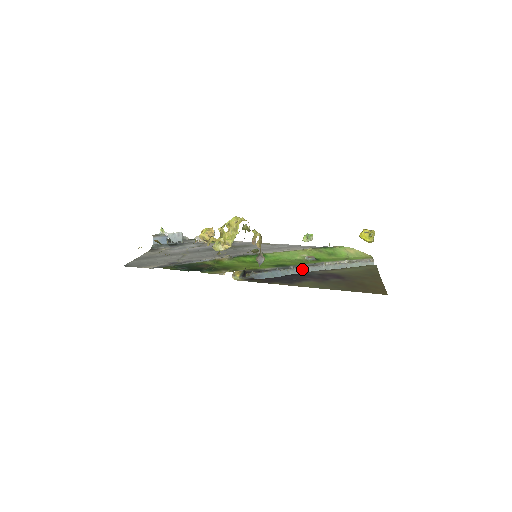
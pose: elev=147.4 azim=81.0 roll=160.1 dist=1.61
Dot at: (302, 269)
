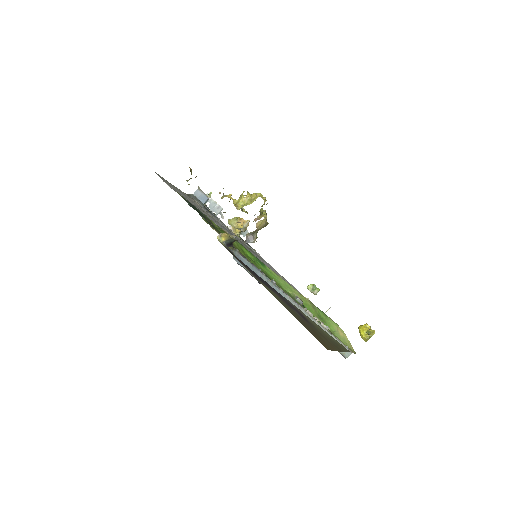
Dot at: (281, 292)
